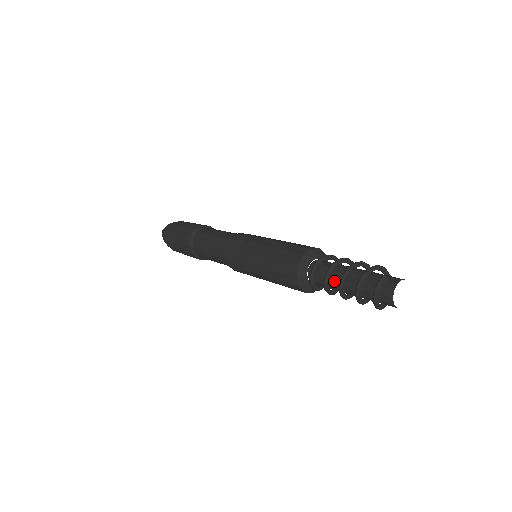
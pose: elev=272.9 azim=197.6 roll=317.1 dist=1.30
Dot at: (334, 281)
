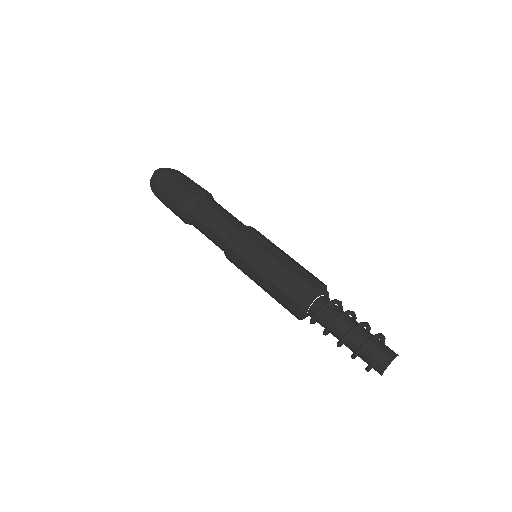
Dot at: occluded
